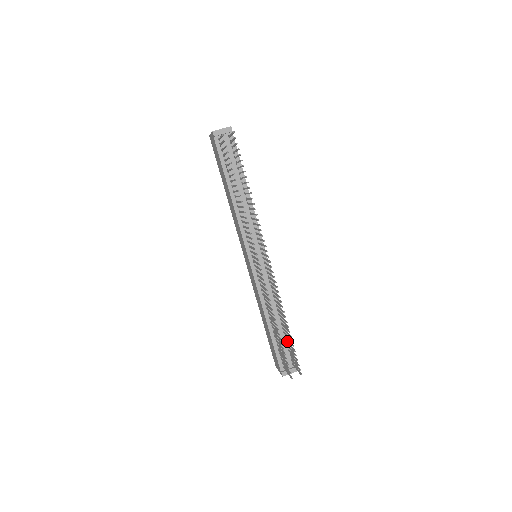
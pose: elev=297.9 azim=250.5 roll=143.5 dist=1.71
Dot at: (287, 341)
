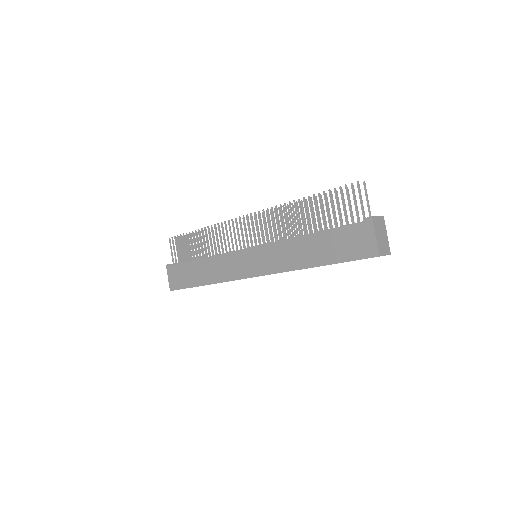
Dot at: occluded
